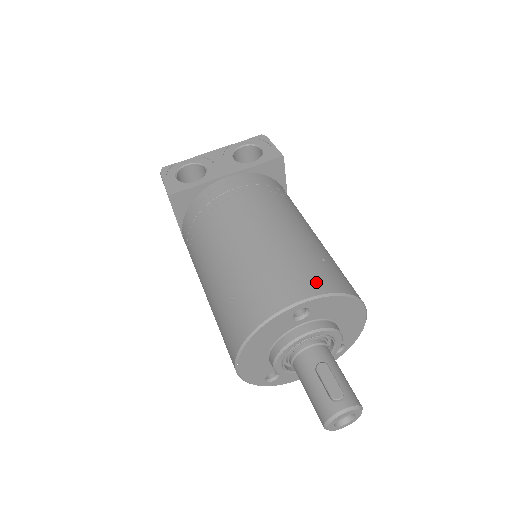
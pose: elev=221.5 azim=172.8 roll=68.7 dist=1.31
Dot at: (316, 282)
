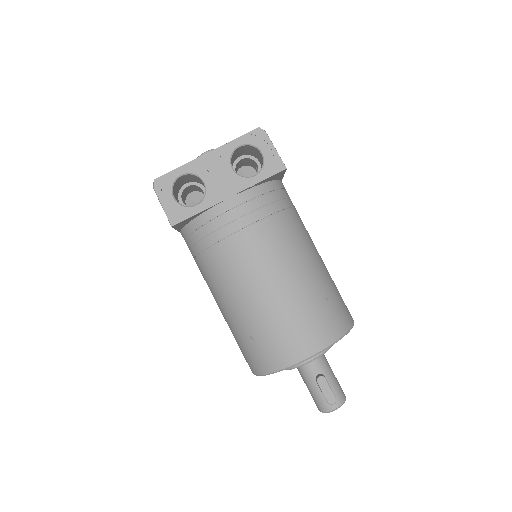
Dot at: (323, 334)
